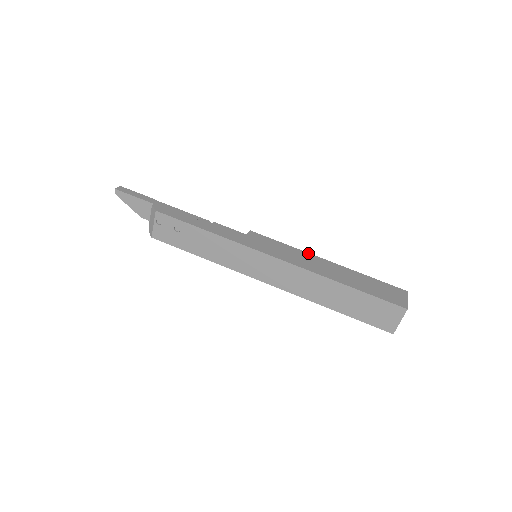
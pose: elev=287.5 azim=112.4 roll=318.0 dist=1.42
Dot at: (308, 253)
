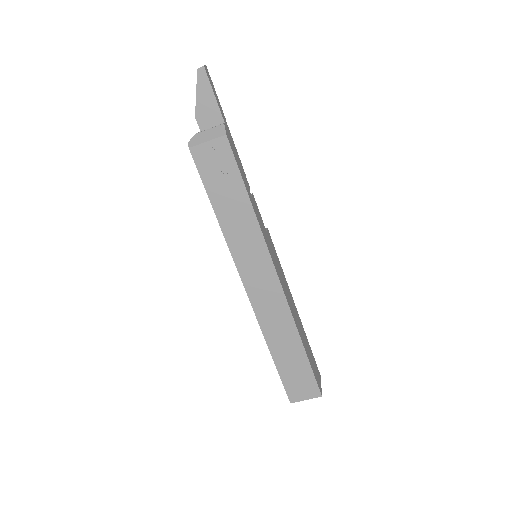
Dot at: occluded
